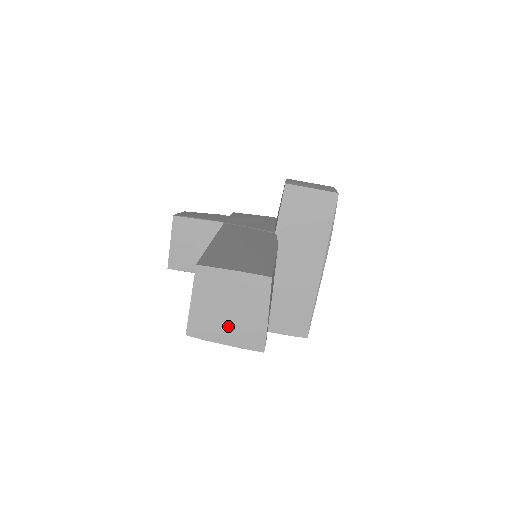
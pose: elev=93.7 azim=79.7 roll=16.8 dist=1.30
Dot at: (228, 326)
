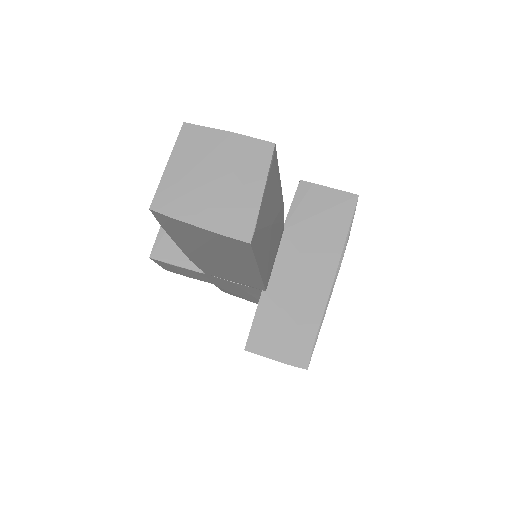
Dot at: (208, 201)
